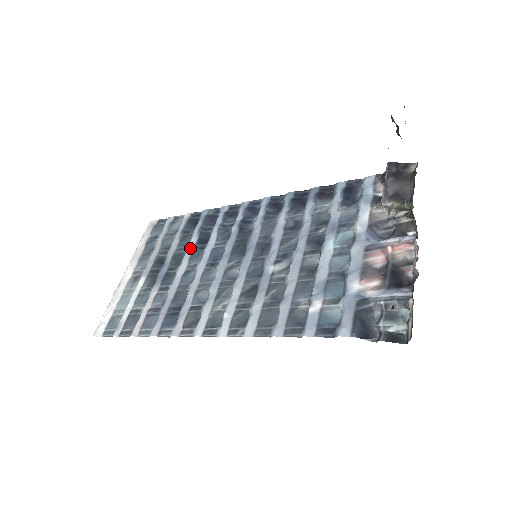
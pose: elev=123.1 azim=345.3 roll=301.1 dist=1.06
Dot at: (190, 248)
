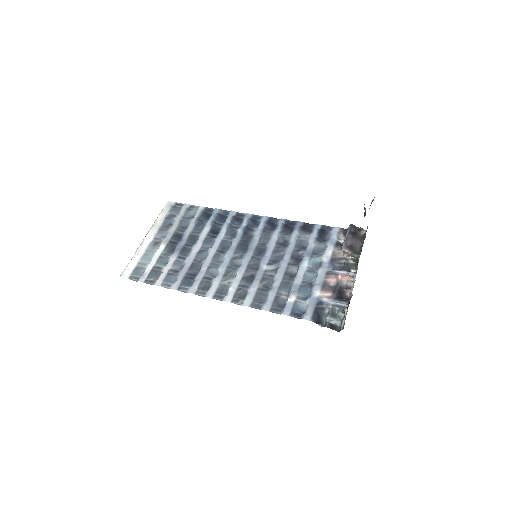
Dot at: (204, 234)
